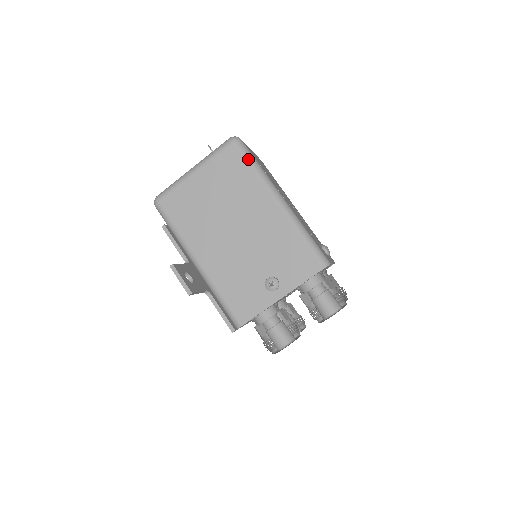
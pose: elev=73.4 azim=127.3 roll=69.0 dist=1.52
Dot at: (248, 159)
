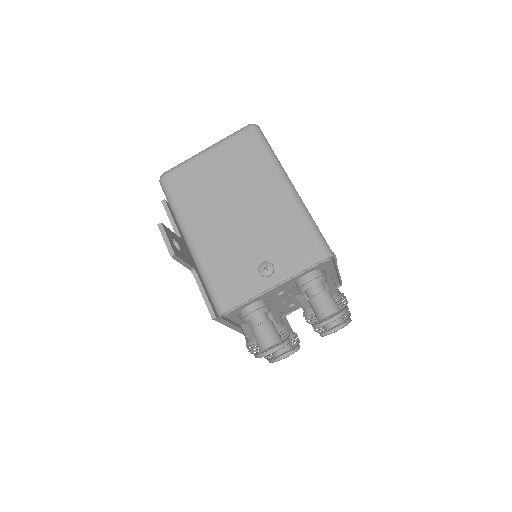
Dot at: (263, 143)
